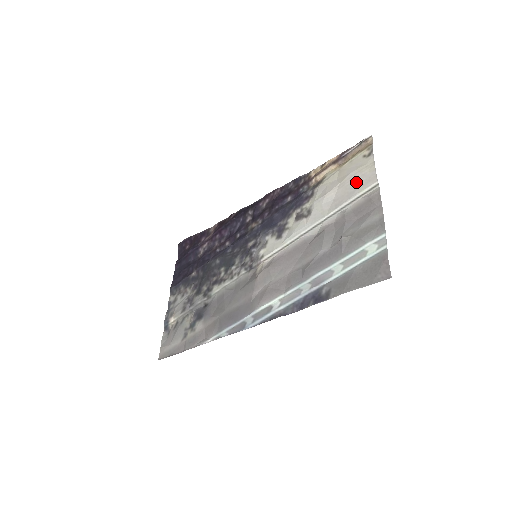
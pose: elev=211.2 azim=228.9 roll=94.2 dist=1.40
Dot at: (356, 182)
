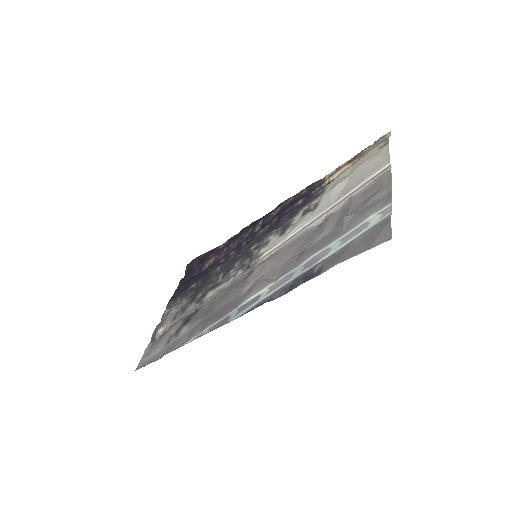
Dot at: (368, 169)
